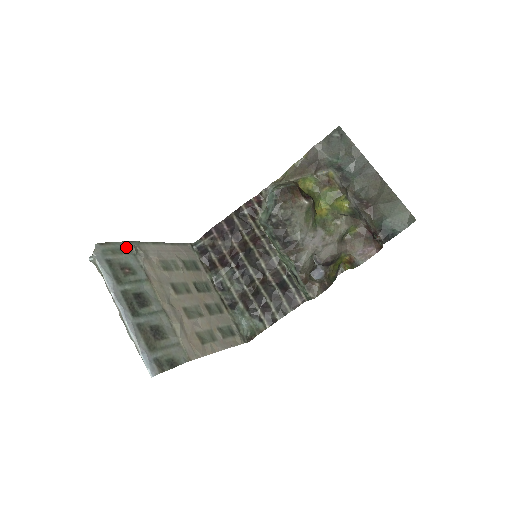
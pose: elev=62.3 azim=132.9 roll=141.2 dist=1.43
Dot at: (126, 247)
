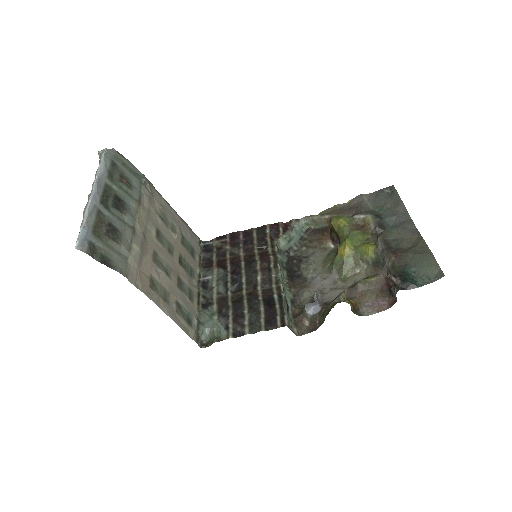
Dot at: (138, 174)
